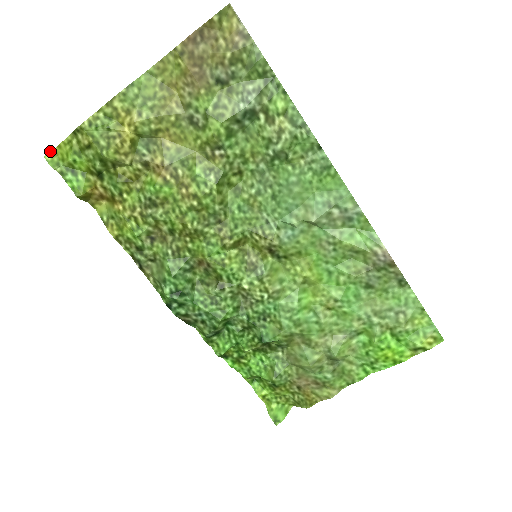
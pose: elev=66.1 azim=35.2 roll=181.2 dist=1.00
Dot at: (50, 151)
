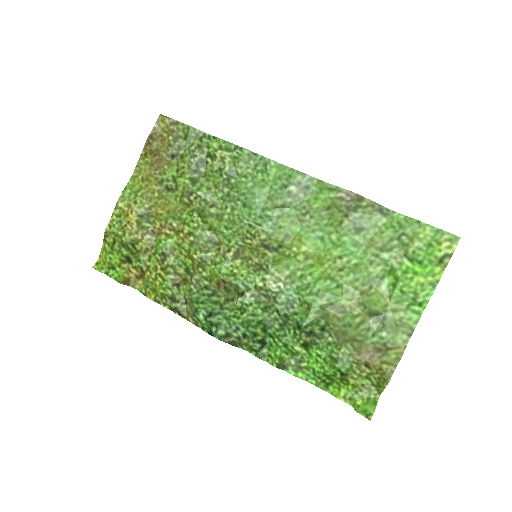
Dot at: (96, 262)
